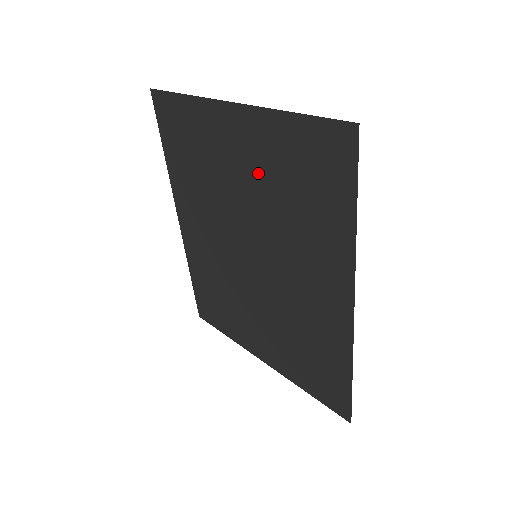
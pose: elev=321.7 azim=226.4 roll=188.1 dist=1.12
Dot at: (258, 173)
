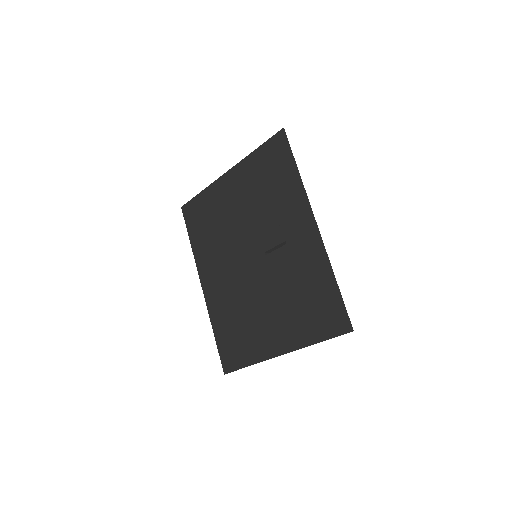
Dot at: (246, 196)
